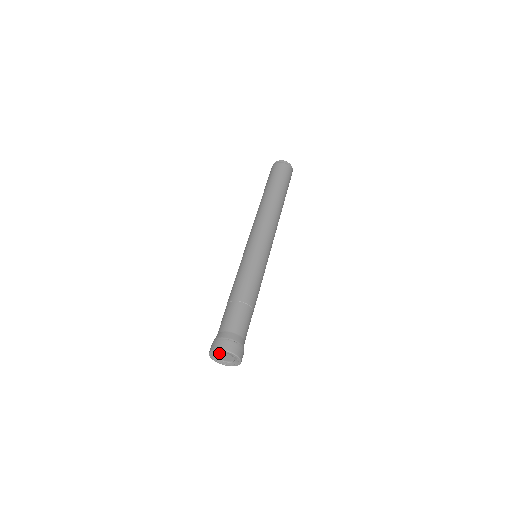
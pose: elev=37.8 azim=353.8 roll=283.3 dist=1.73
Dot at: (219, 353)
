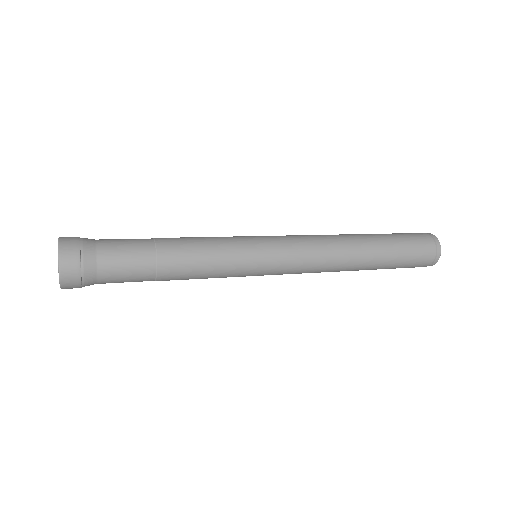
Dot at: occluded
